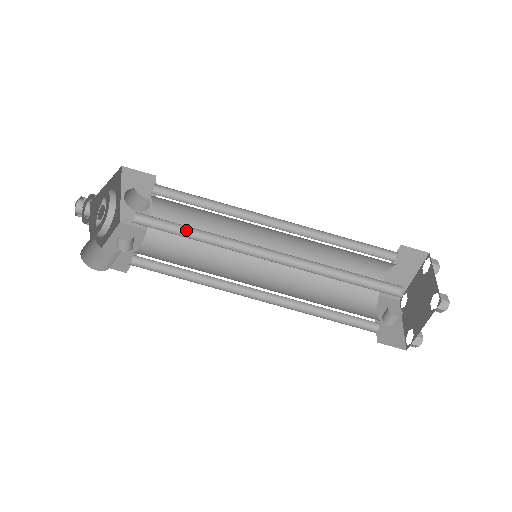
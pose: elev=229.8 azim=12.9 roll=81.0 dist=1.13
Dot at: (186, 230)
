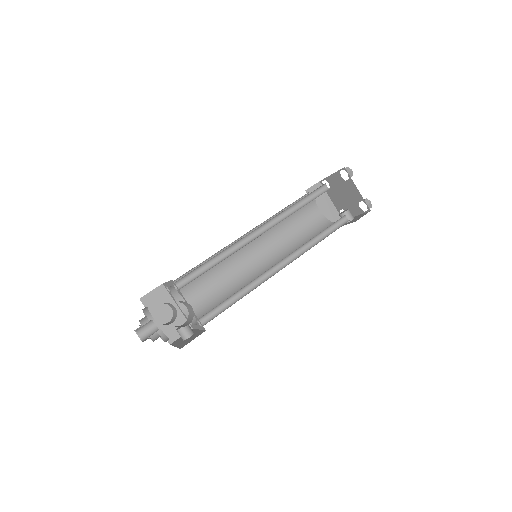
Dot at: (208, 267)
